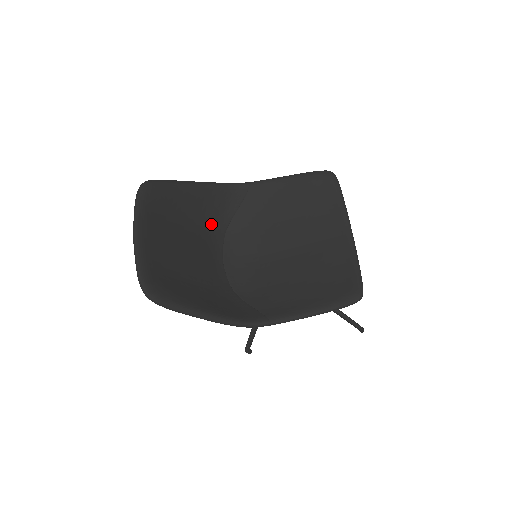
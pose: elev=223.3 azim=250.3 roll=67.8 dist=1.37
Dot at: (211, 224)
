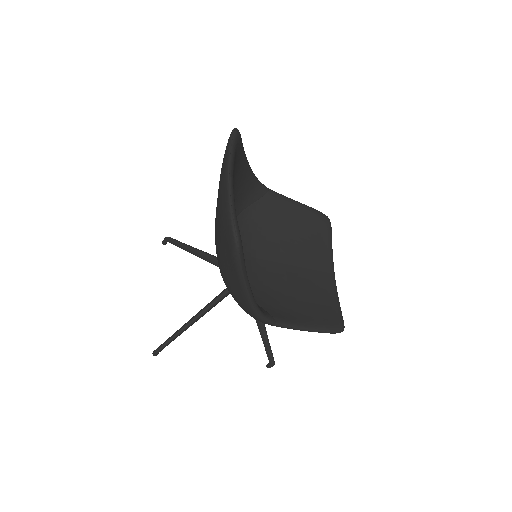
Dot at: occluded
